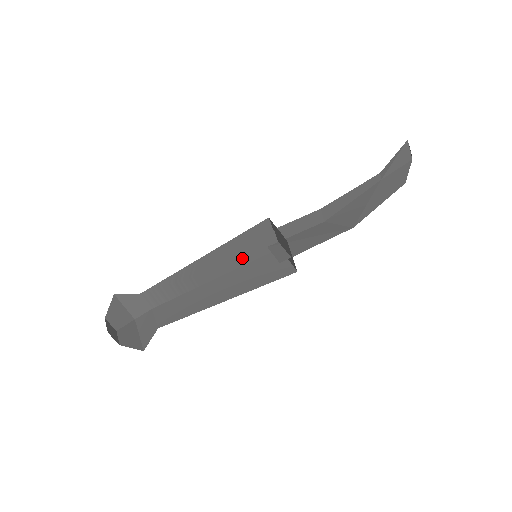
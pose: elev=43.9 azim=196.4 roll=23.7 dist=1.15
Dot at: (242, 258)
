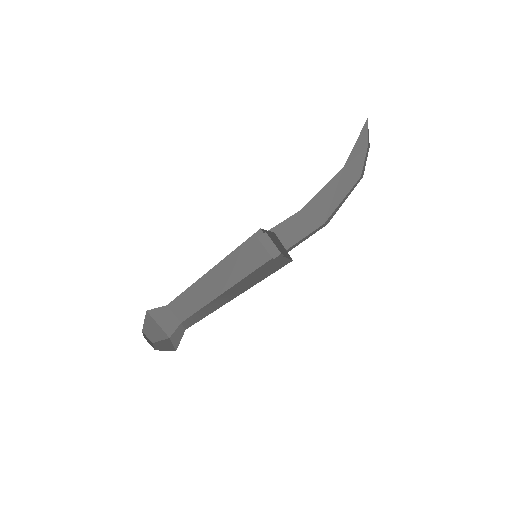
Dot at: occluded
